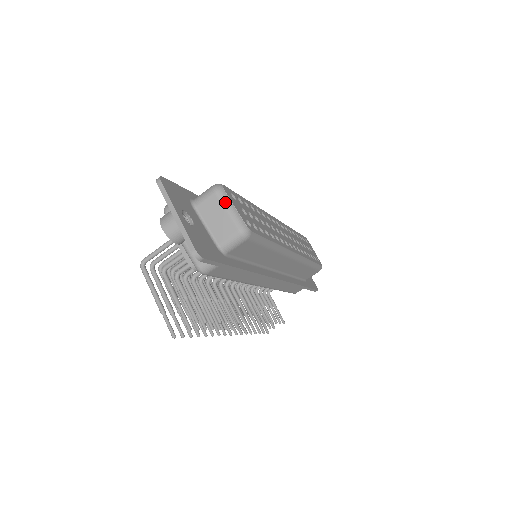
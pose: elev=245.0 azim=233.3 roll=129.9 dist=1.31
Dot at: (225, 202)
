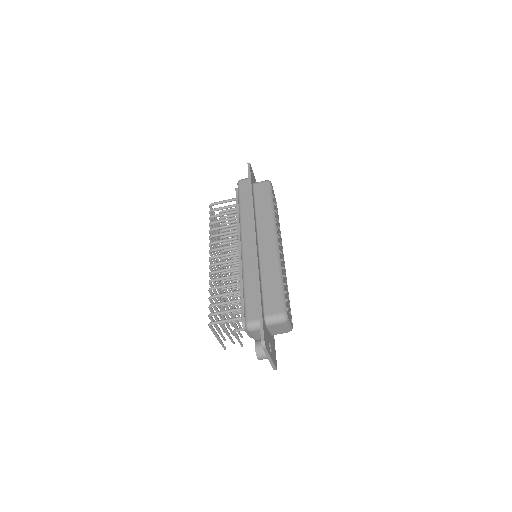
Dot at: (287, 325)
